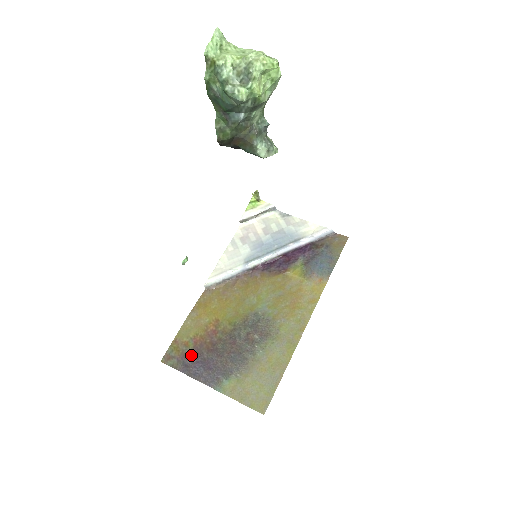
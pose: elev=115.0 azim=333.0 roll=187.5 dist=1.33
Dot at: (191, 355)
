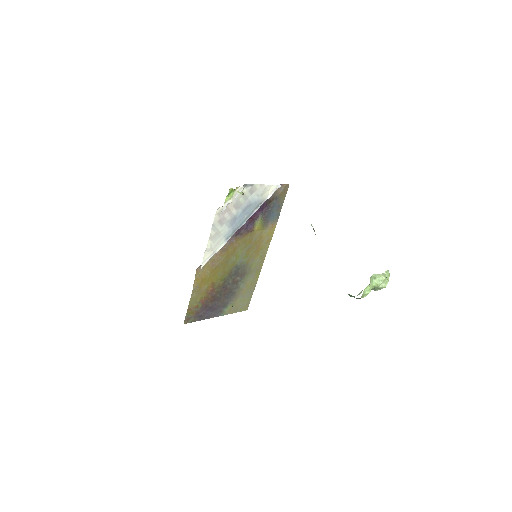
Dot at: (202, 310)
